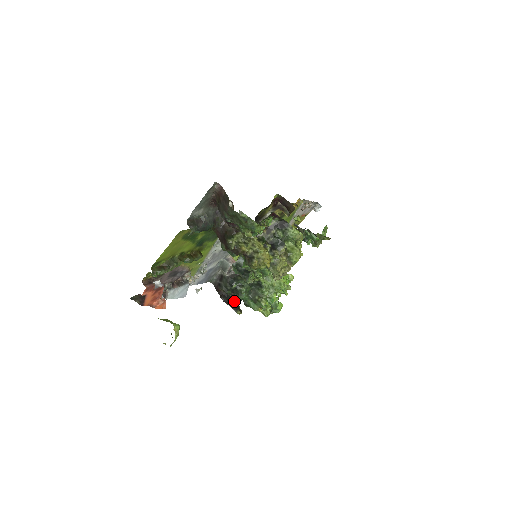
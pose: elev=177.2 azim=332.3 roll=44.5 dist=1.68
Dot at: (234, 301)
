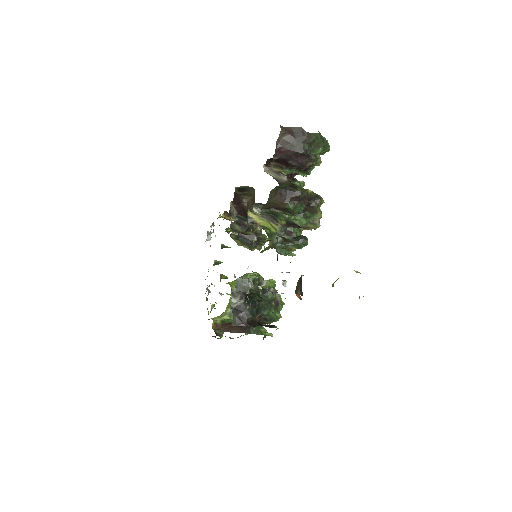
Dot at: occluded
